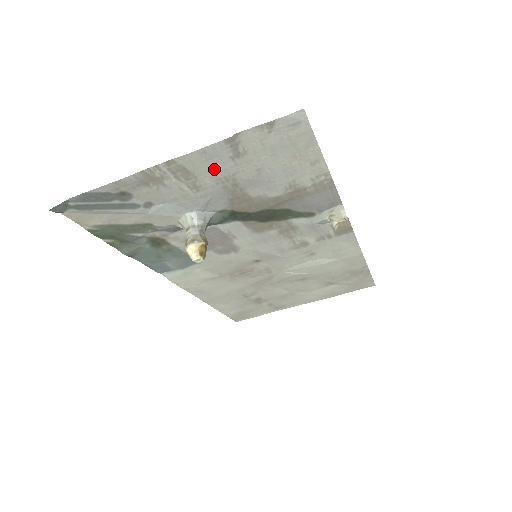
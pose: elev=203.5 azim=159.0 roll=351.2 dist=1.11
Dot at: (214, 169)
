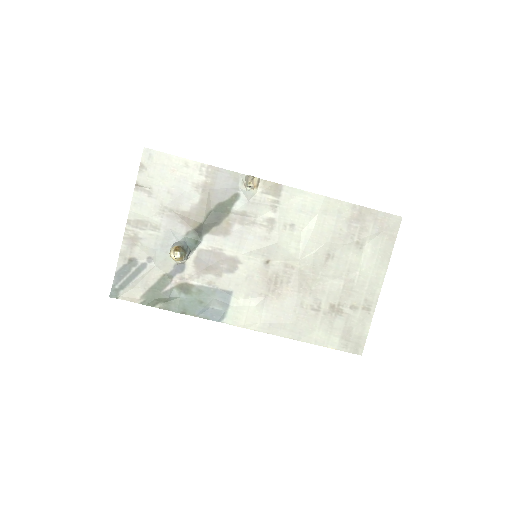
Dot at: (150, 210)
